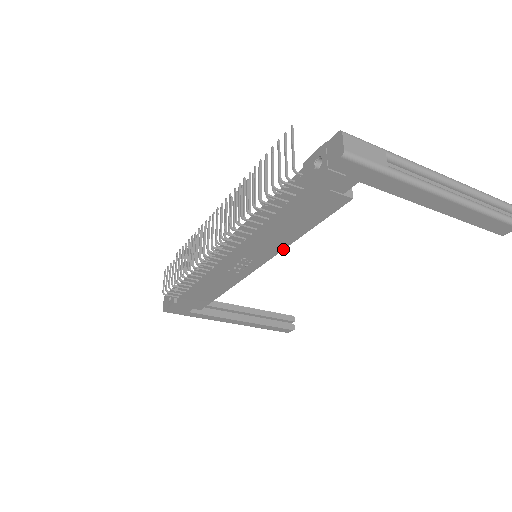
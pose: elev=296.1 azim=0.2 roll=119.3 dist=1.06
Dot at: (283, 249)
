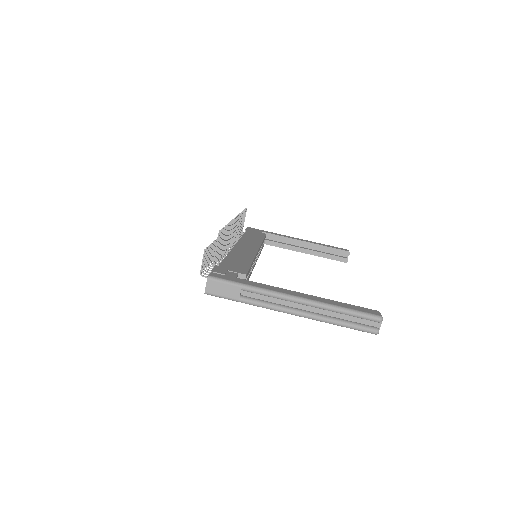
Dot at: (251, 273)
